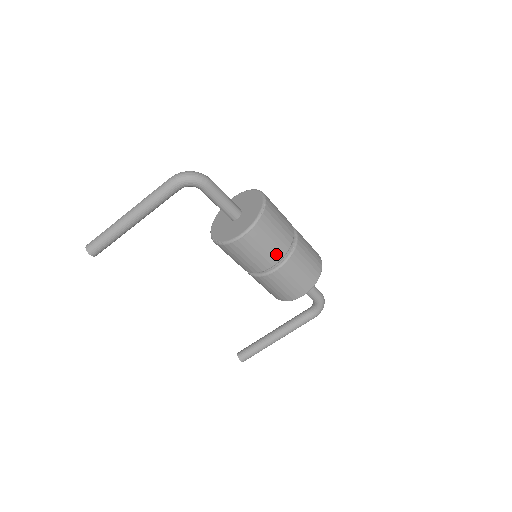
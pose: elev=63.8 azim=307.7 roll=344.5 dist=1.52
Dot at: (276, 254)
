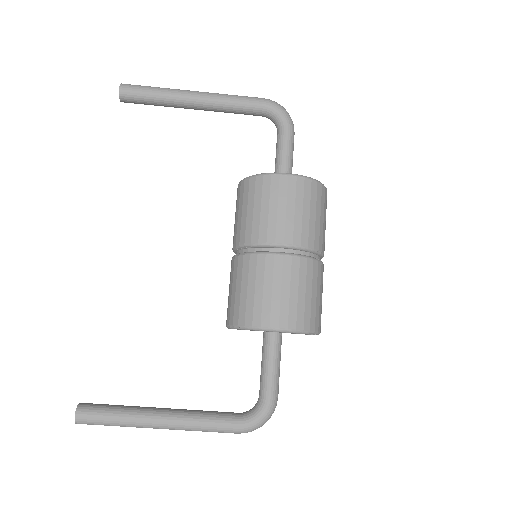
Dot at: (300, 234)
